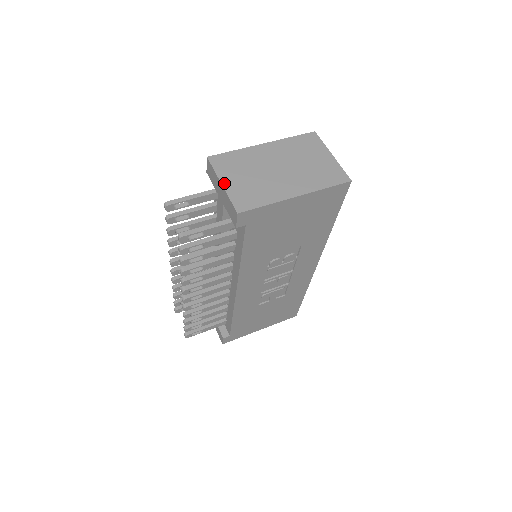
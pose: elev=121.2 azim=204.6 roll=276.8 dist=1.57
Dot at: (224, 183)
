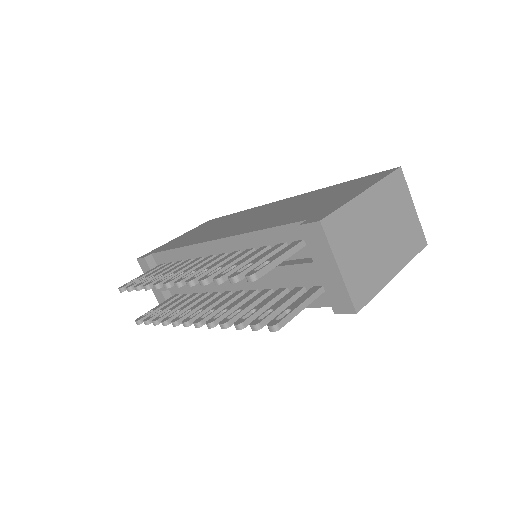
Dot at: (341, 267)
